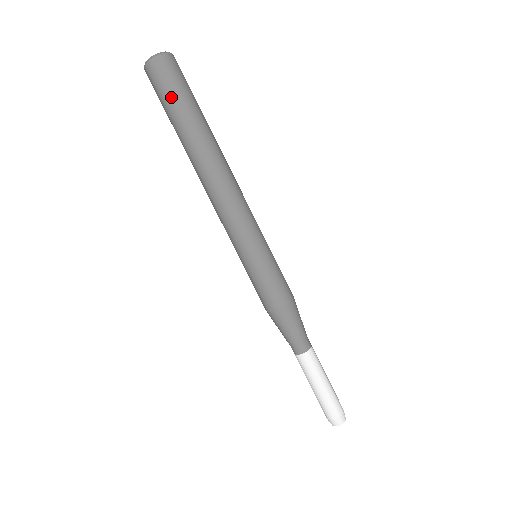
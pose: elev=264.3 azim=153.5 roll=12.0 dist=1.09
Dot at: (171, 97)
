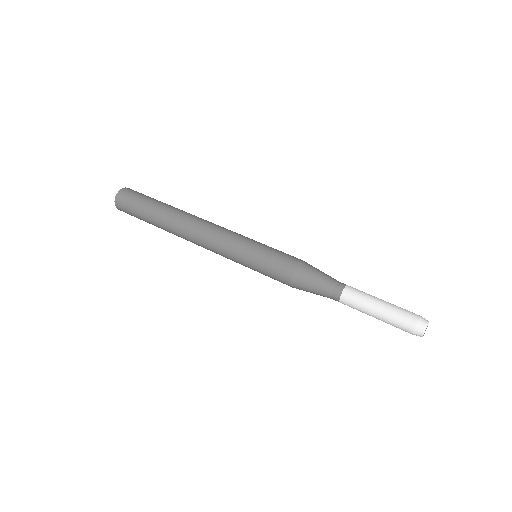
Dot at: (147, 196)
